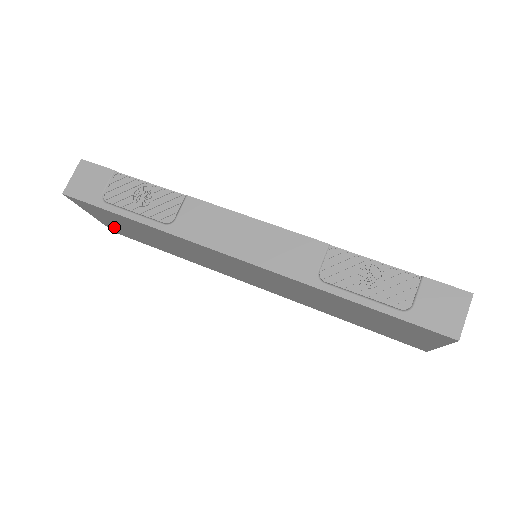
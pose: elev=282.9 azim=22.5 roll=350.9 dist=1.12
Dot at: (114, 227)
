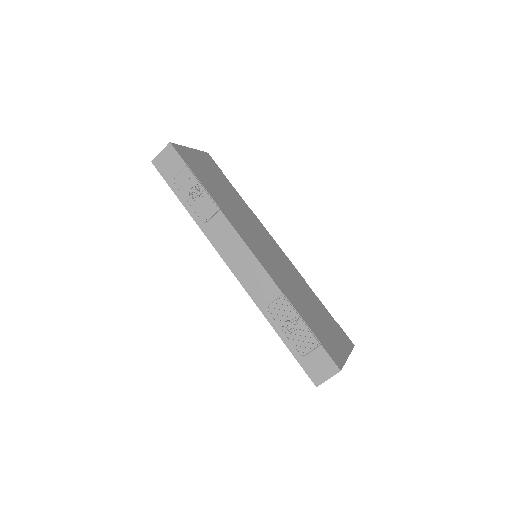
Dot at: occluded
